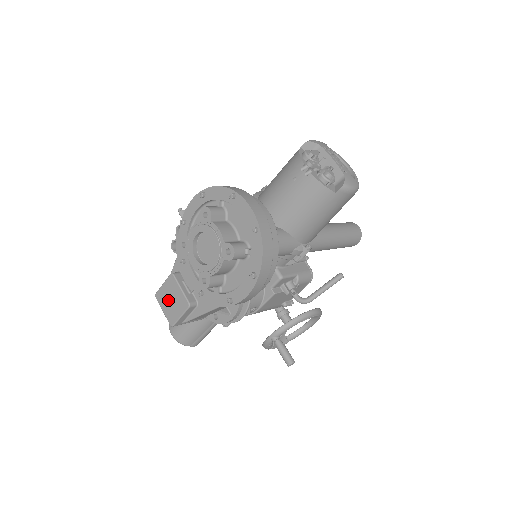
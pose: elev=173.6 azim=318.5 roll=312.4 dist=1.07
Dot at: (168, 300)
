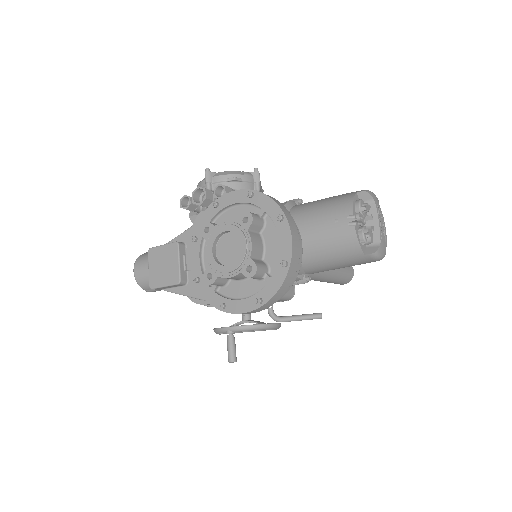
Dot at: (160, 263)
